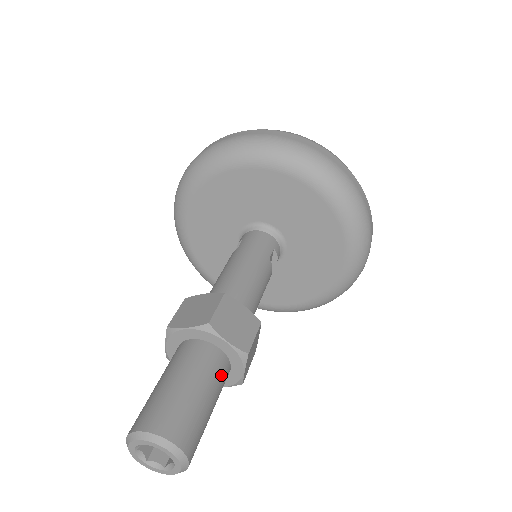
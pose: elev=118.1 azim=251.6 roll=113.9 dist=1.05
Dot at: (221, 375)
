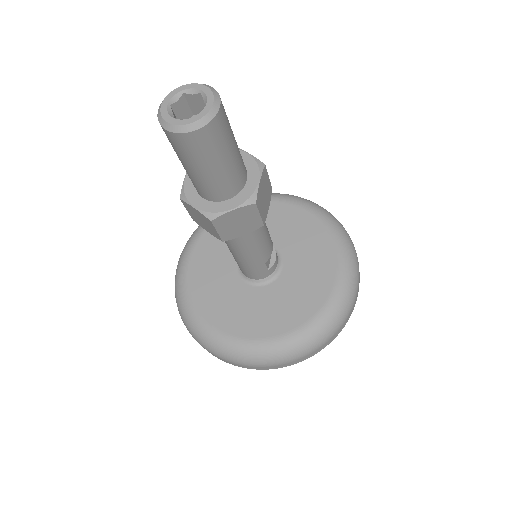
Dot at: (241, 157)
